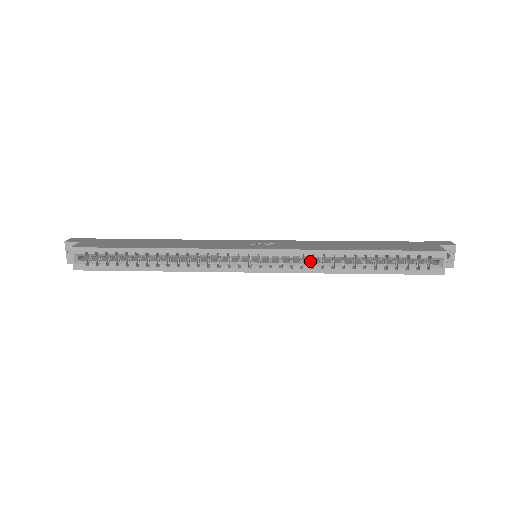
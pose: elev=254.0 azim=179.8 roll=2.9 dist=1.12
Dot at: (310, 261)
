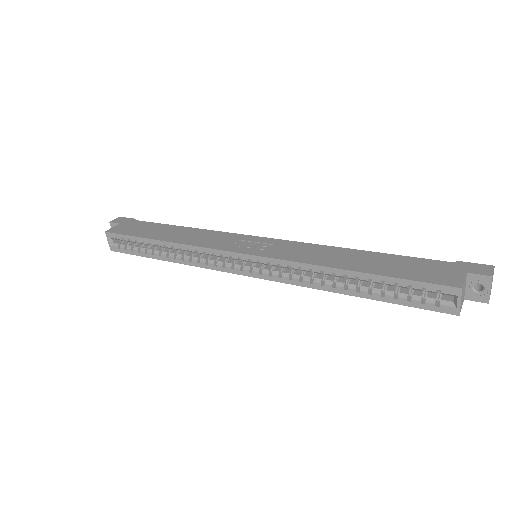
Dot at: (302, 272)
